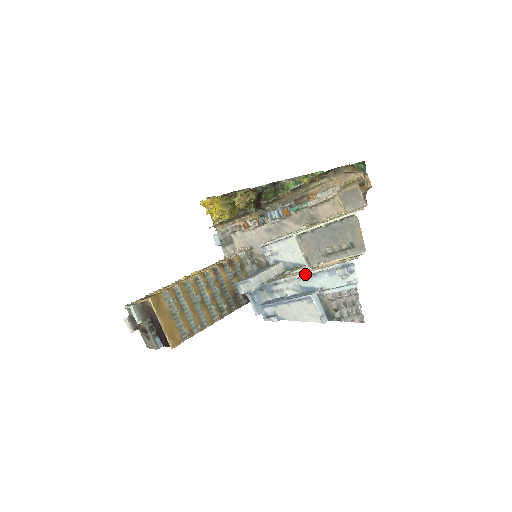
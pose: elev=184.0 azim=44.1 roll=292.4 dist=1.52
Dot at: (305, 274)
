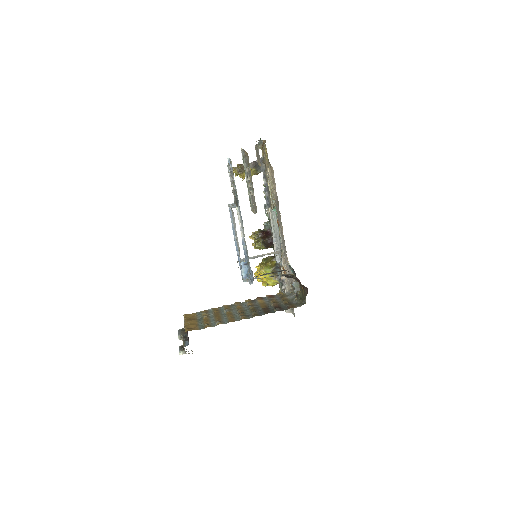
Dot at: occluded
